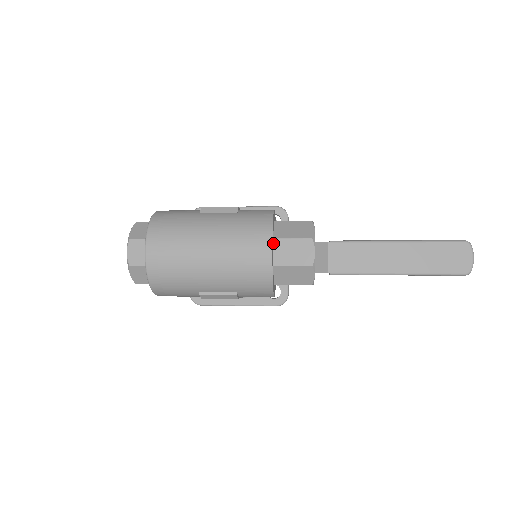
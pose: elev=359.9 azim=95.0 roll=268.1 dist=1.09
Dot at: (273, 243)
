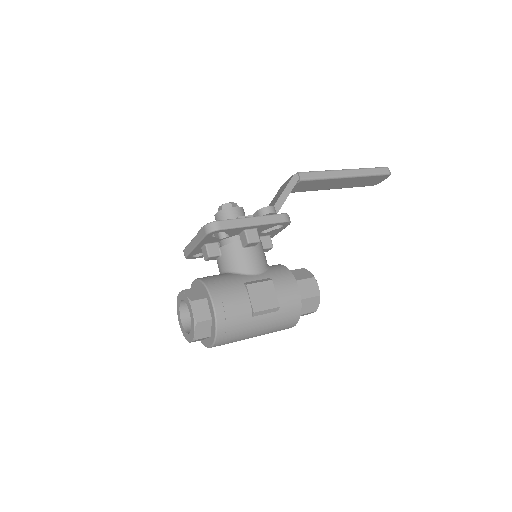
Dot at: occluded
